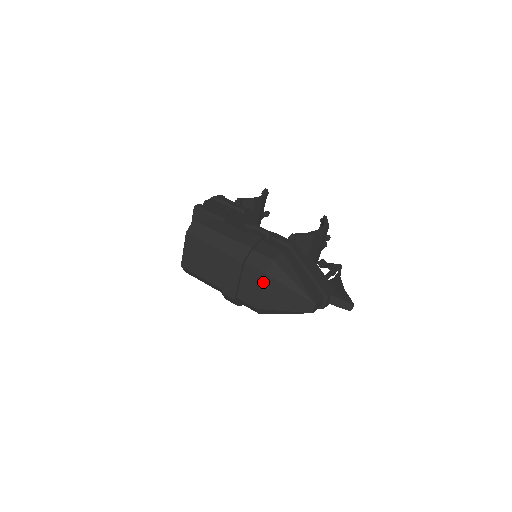
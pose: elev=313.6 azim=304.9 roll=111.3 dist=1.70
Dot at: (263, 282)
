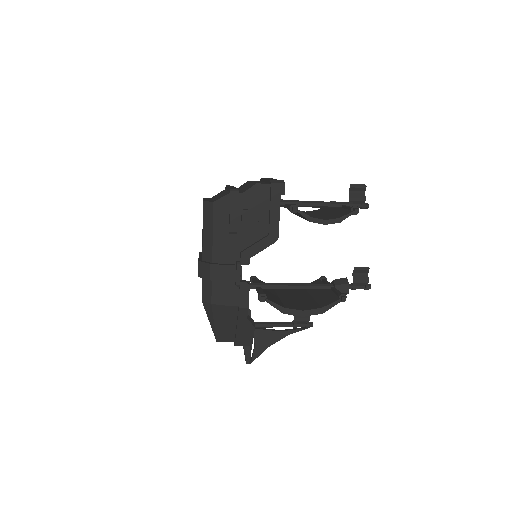
Dot at: occluded
